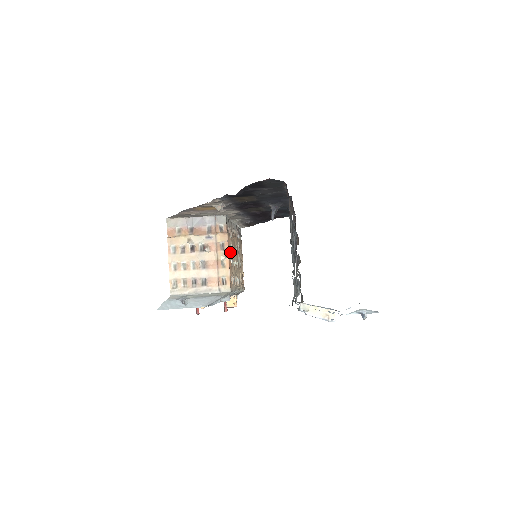
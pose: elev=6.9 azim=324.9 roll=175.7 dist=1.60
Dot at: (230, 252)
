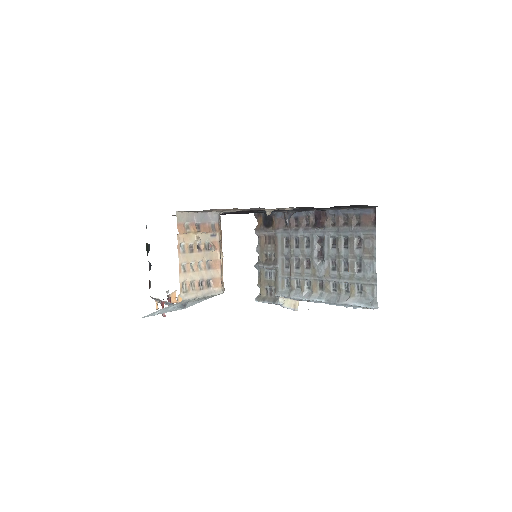
Dot at: occluded
